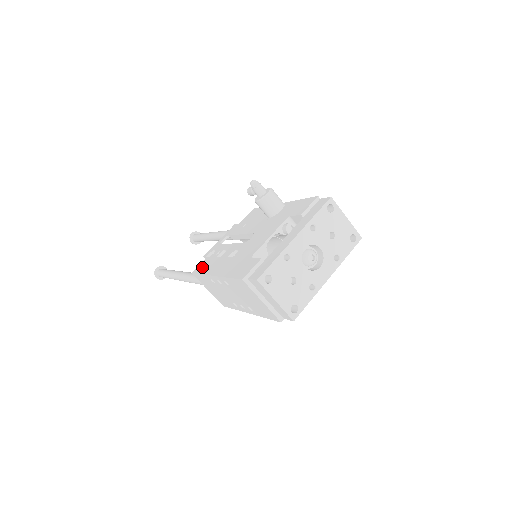
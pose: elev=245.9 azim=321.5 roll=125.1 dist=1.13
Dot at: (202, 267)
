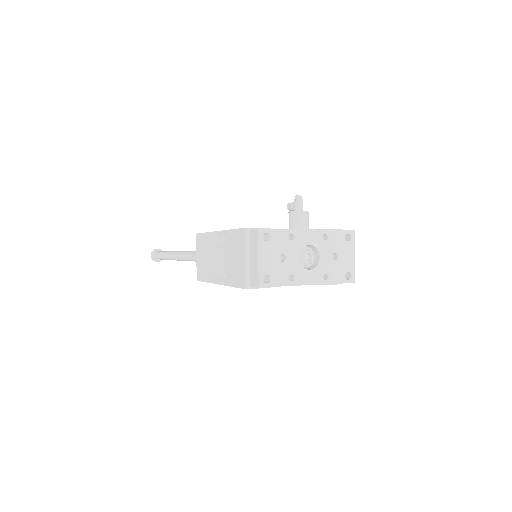
Dot at: occluded
